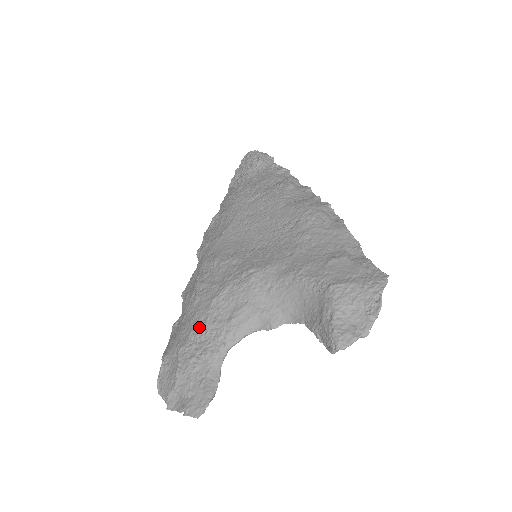
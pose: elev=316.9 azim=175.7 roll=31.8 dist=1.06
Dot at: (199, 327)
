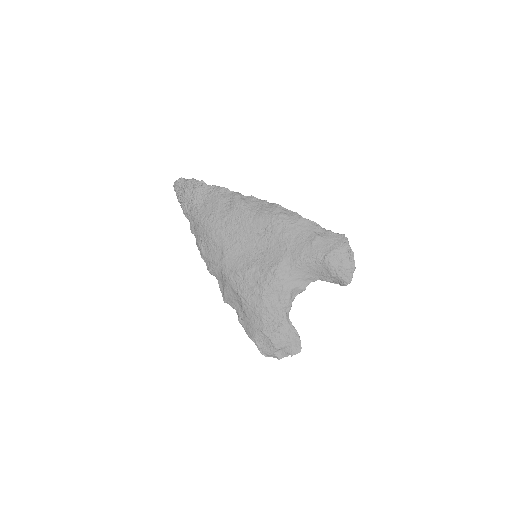
Dot at: (265, 314)
